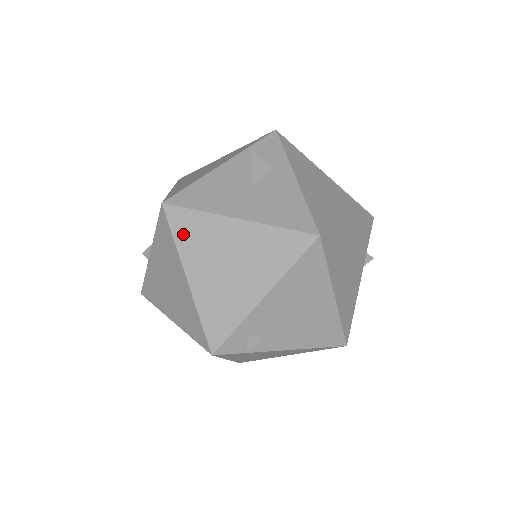
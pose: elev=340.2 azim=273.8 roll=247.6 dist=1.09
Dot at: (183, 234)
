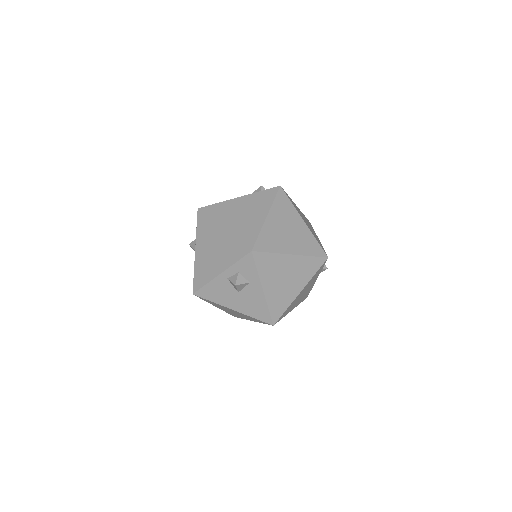
Dot at: occluded
